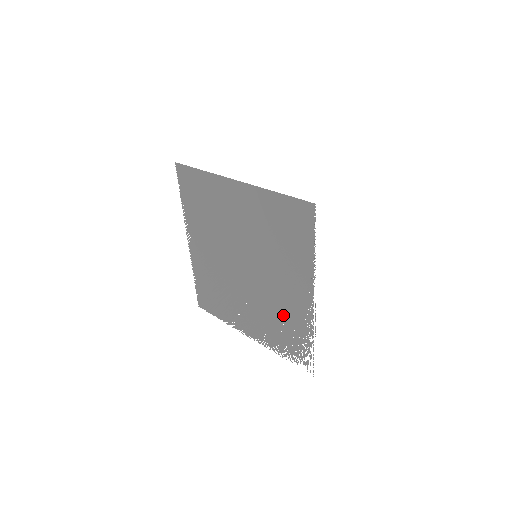
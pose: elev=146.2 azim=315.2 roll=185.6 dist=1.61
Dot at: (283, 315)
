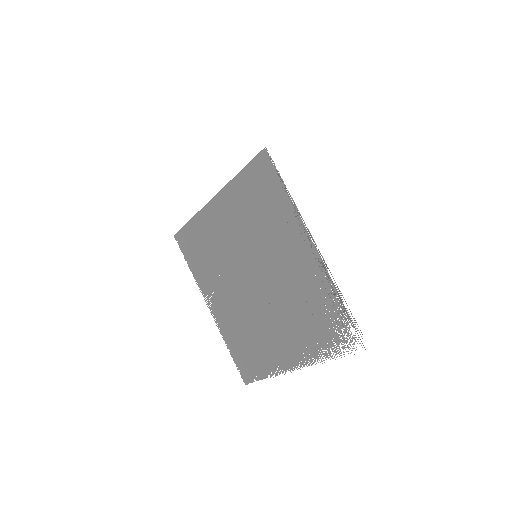
Dot at: (304, 298)
